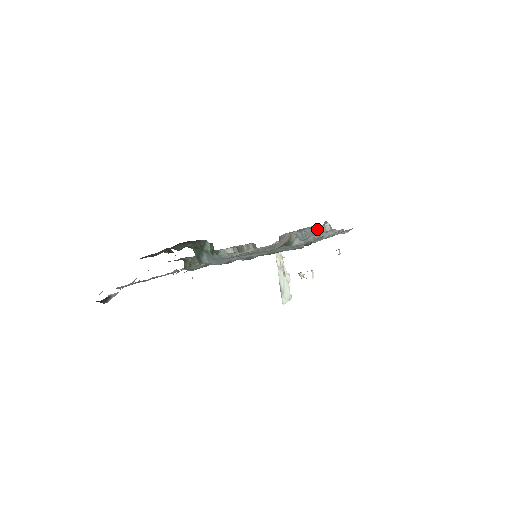
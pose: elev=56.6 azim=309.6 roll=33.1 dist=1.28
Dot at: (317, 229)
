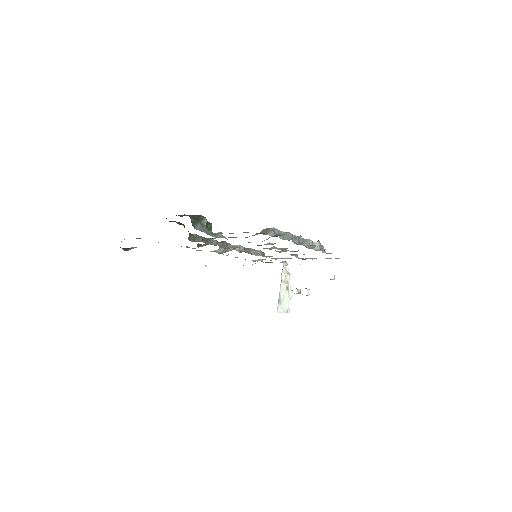
Dot at: (301, 238)
